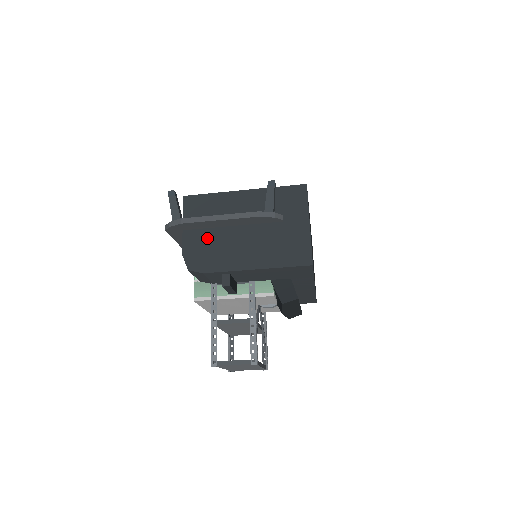
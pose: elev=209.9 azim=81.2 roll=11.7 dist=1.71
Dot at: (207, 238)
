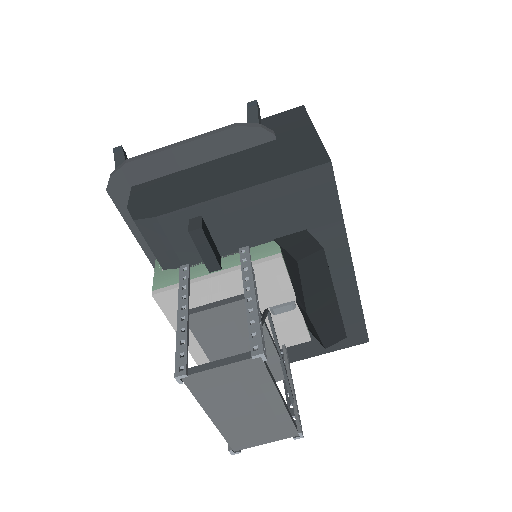
Dot at: (166, 183)
